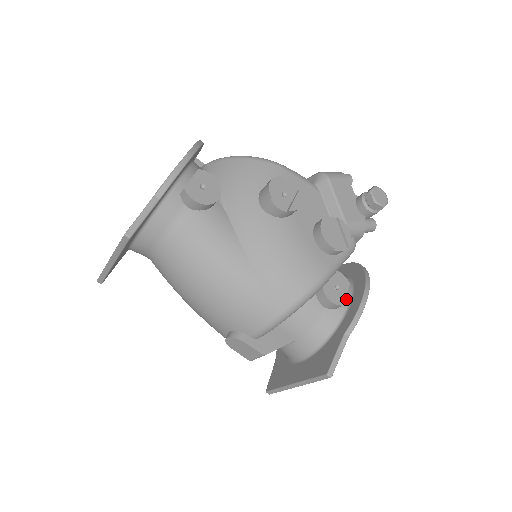
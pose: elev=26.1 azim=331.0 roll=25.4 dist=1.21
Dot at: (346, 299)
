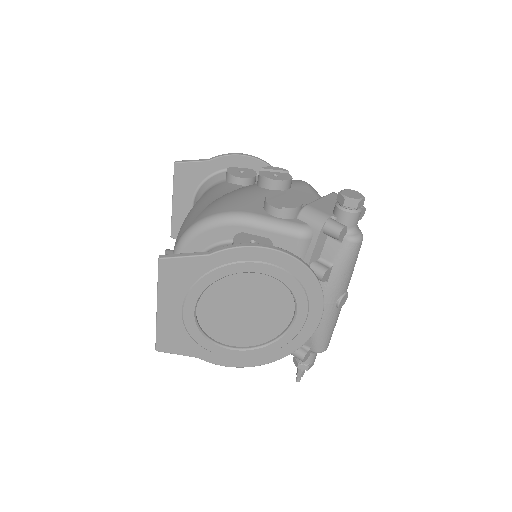
Dot at: occluded
